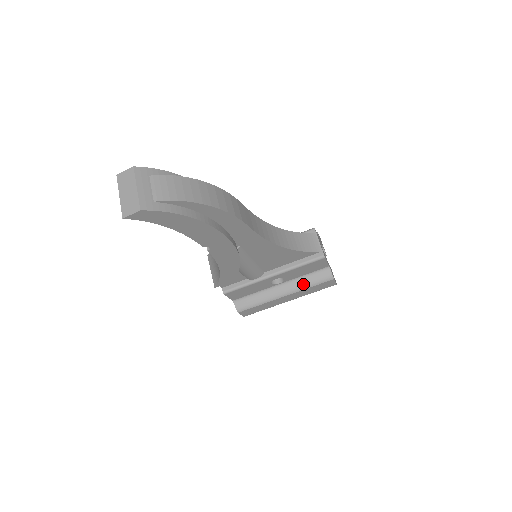
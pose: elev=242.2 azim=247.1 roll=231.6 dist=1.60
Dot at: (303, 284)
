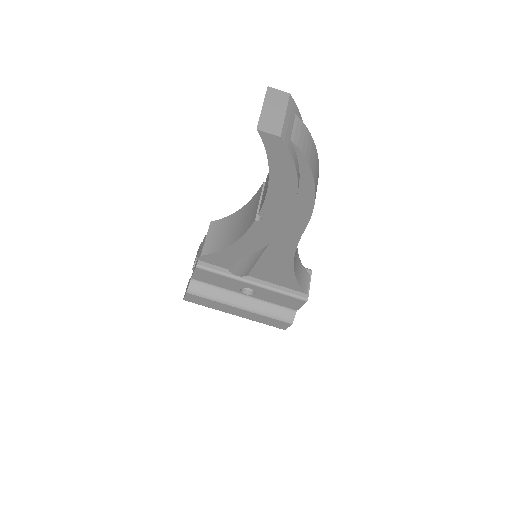
Dot at: (264, 310)
